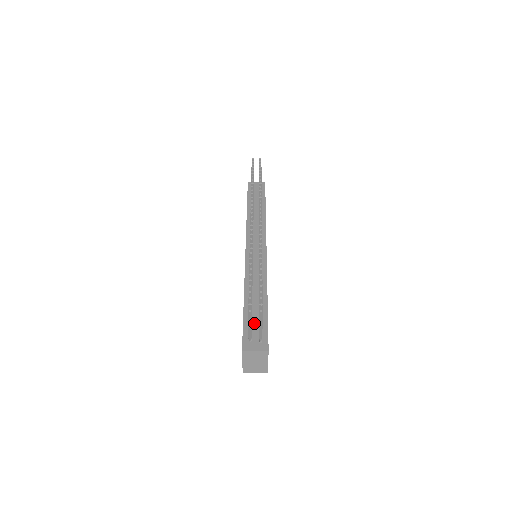
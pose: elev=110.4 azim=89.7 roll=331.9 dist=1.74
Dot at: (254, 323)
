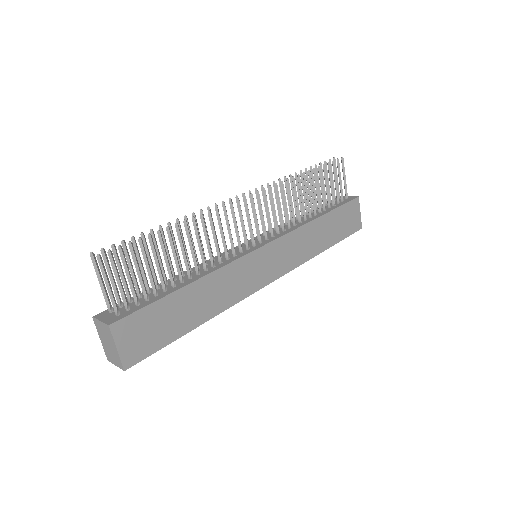
Dot at: (141, 299)
